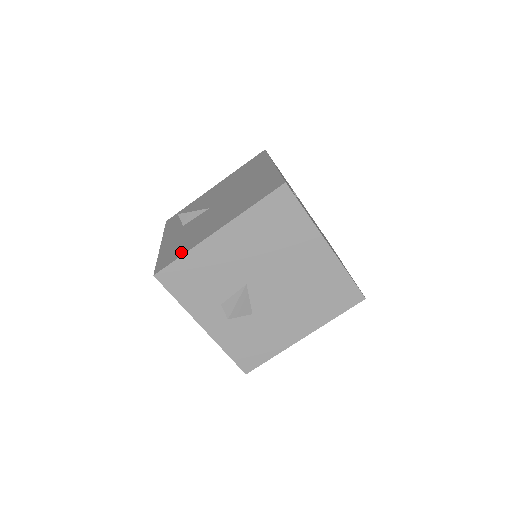
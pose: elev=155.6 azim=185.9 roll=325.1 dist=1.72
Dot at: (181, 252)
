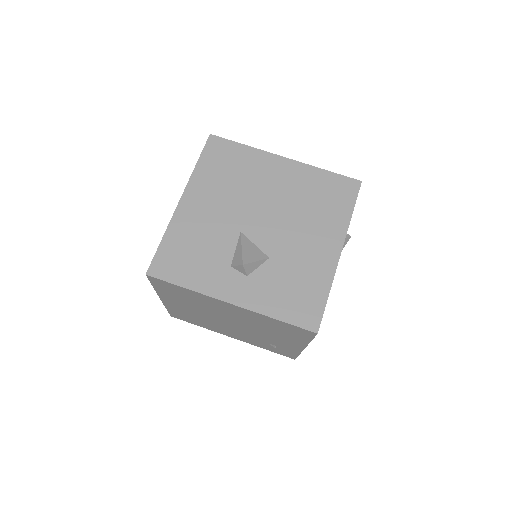
Dot at: occluded
